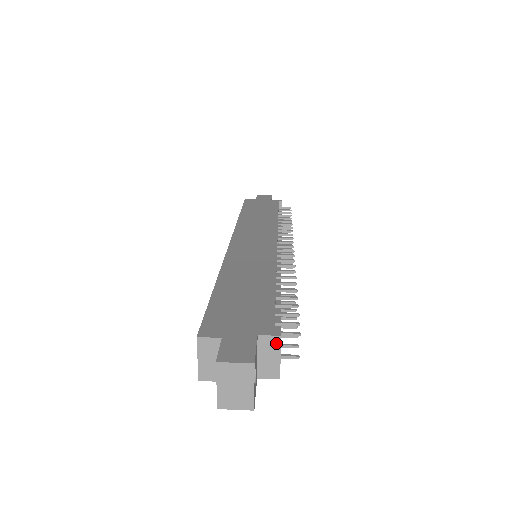
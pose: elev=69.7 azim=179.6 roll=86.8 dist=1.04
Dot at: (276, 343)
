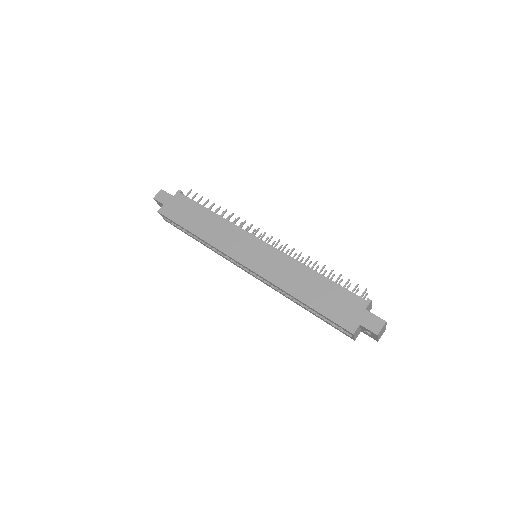
Dot at: (370, 303)
